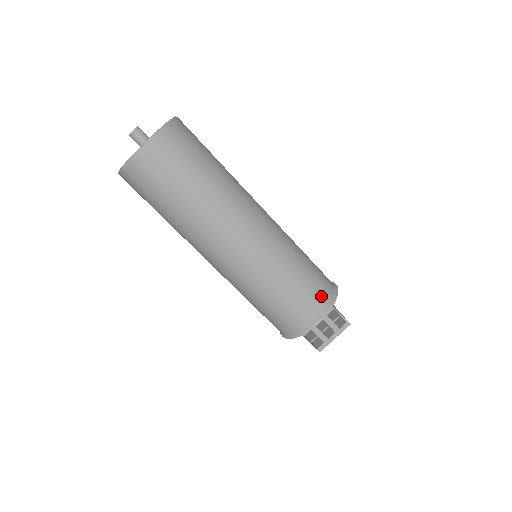
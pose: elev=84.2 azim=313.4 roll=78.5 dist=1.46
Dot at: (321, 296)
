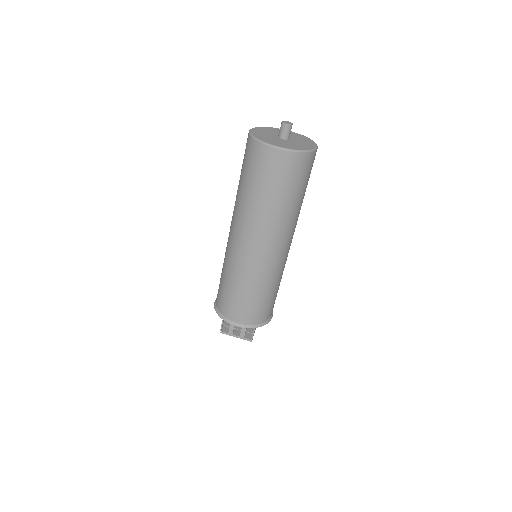
Dot at: (257, 317)
